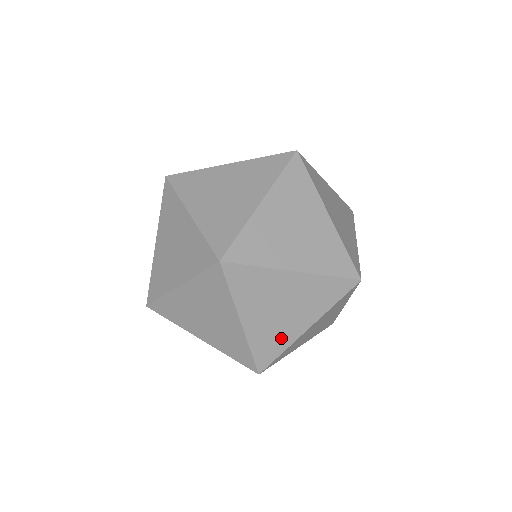
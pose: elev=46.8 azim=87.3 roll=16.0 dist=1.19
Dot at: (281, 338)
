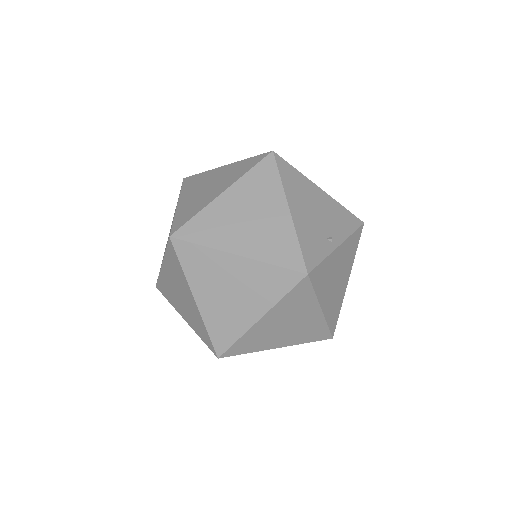
Dot at: occluded
